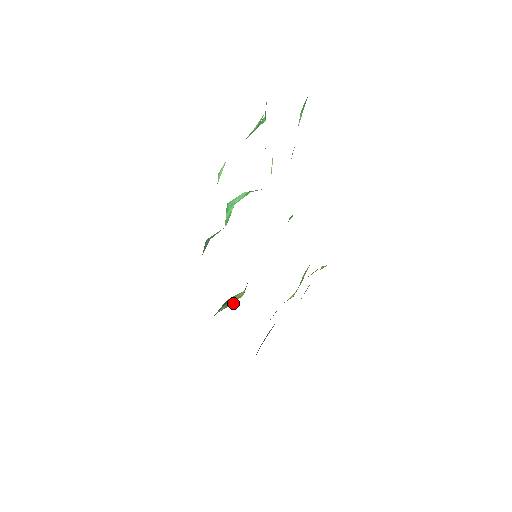
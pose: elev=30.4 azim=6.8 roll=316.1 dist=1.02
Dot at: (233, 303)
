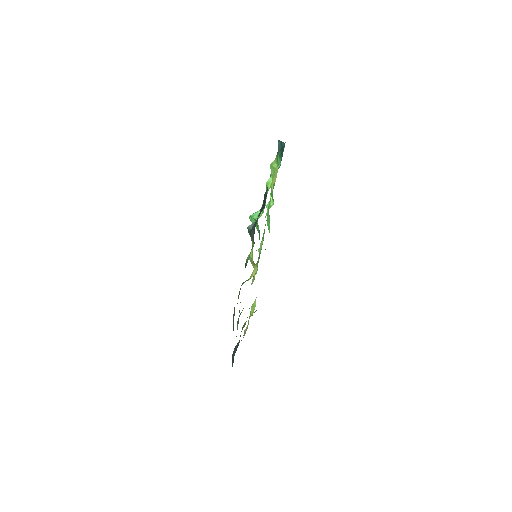
Dot at: occluded
